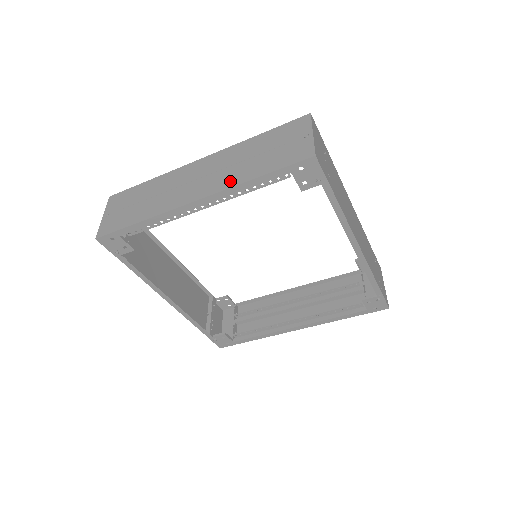
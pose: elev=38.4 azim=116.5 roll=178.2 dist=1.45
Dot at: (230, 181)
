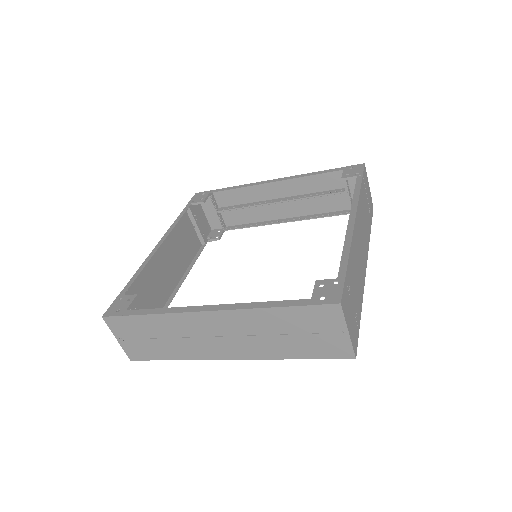
Dot at: (264, 353)
